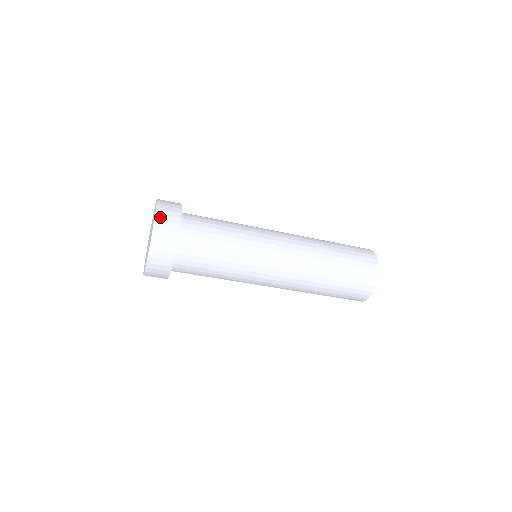
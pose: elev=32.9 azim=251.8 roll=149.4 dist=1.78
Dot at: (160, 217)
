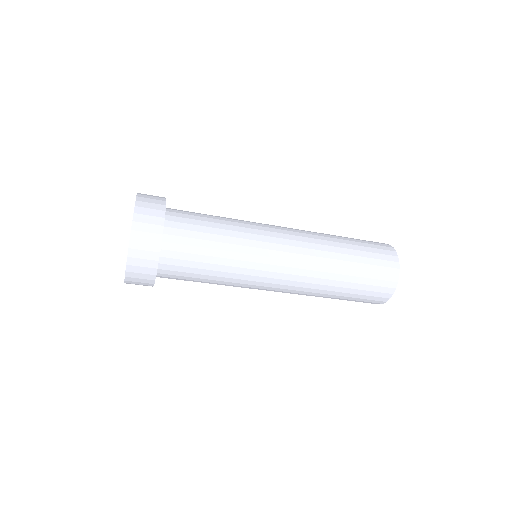
Dot at: (137, 234)
